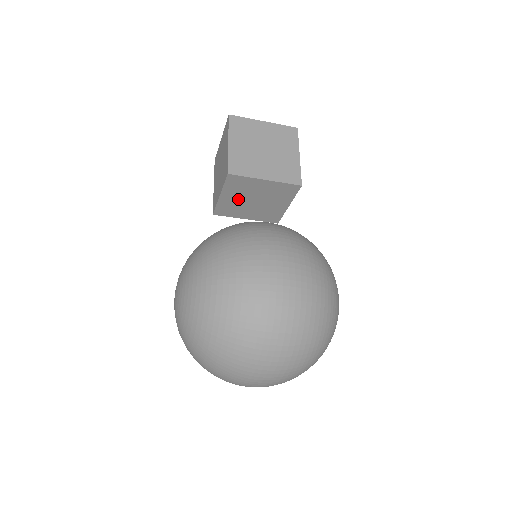
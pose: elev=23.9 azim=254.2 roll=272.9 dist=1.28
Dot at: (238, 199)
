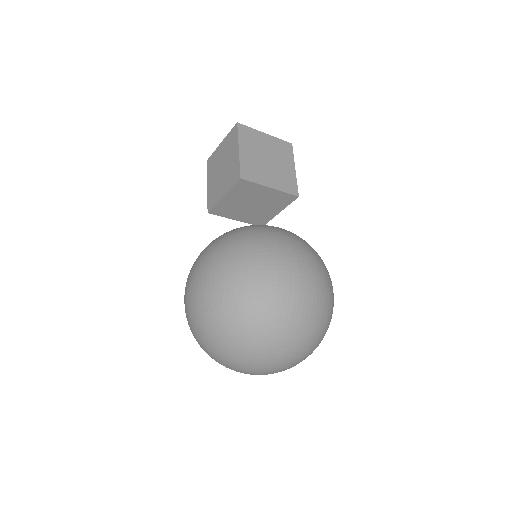
Dot at: (238, 202)
